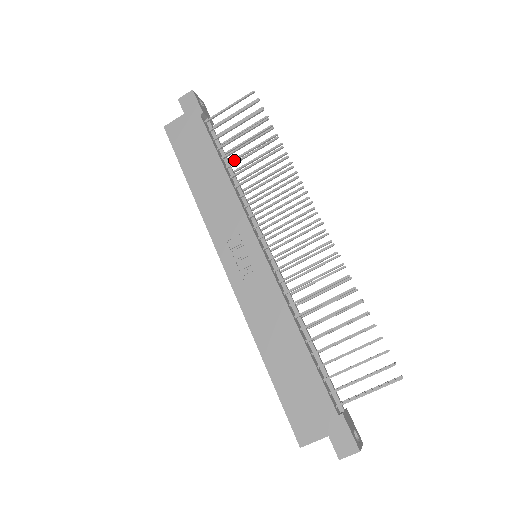
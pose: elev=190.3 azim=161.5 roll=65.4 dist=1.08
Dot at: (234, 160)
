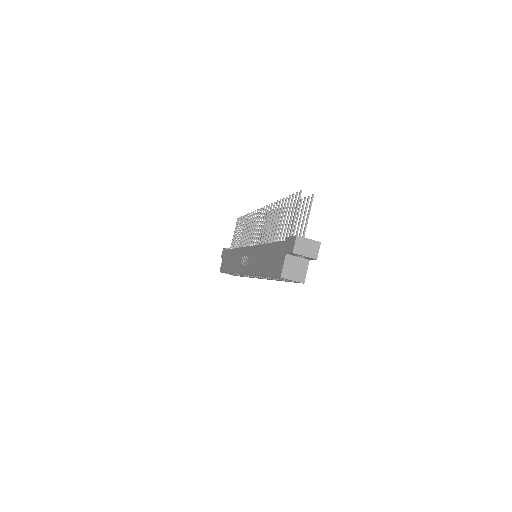
Dot at: occluded
